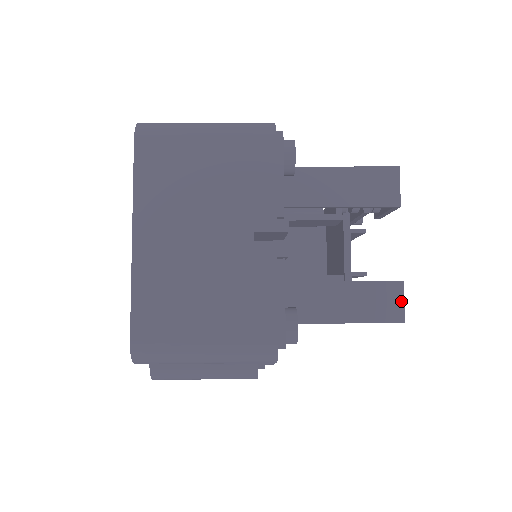
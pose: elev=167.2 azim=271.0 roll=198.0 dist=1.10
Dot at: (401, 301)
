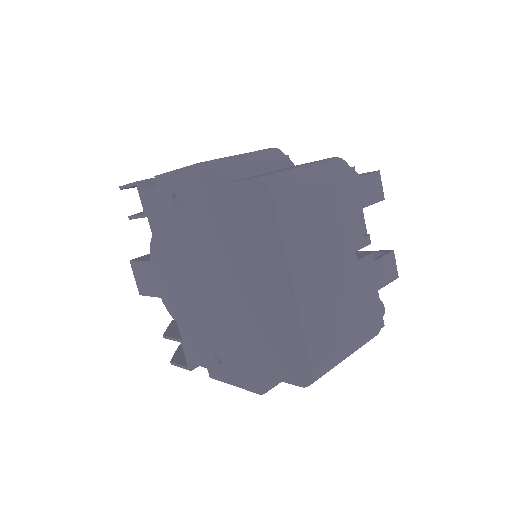
Dot at: (395, 264)
